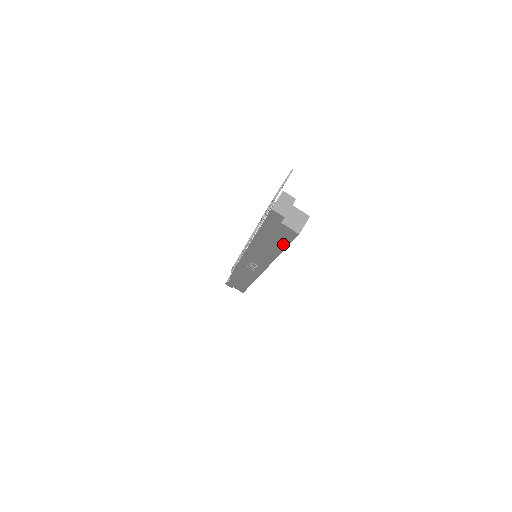
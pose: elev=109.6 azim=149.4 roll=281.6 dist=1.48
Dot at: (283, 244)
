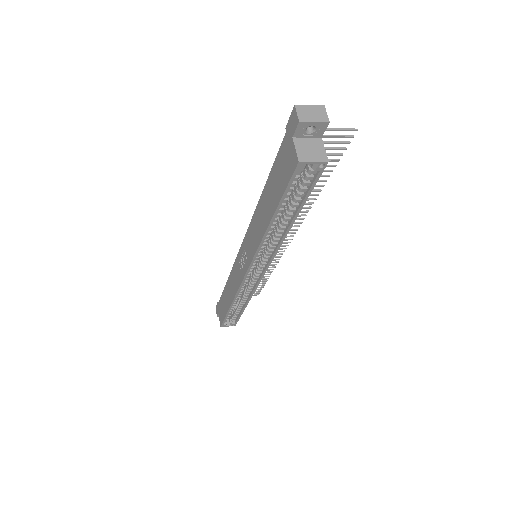
Dot at: (279, 195)
